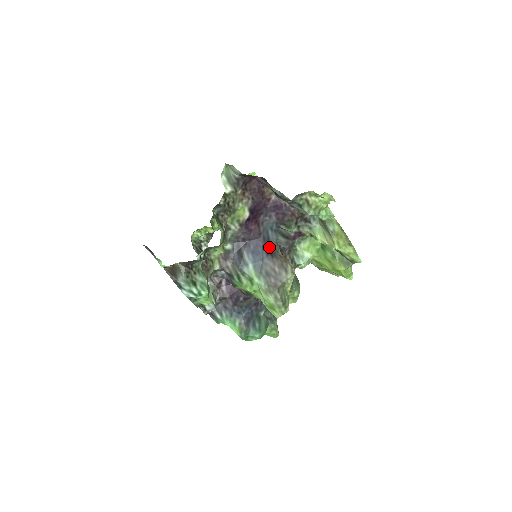
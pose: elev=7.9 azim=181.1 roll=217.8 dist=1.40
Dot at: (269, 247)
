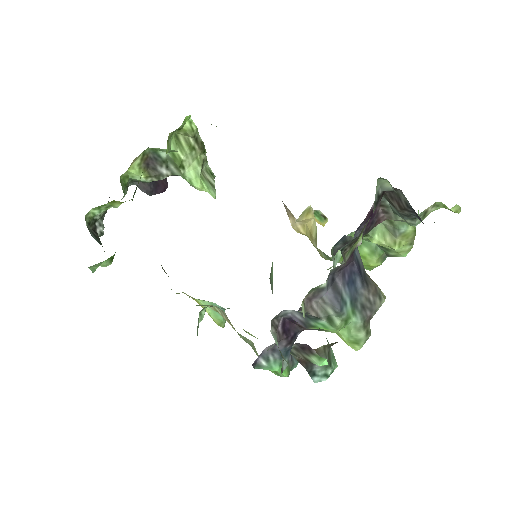
Dot at: (361, 271)
